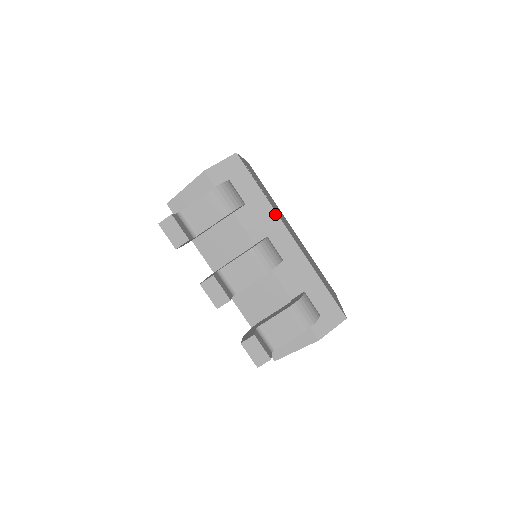
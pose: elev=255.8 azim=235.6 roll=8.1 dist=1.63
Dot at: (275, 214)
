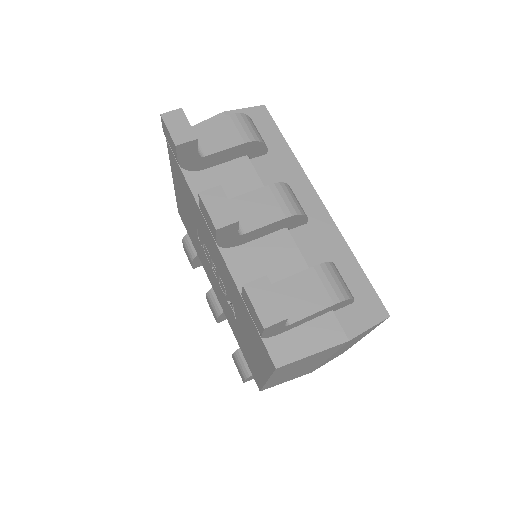
Dot at: (302, 172)
